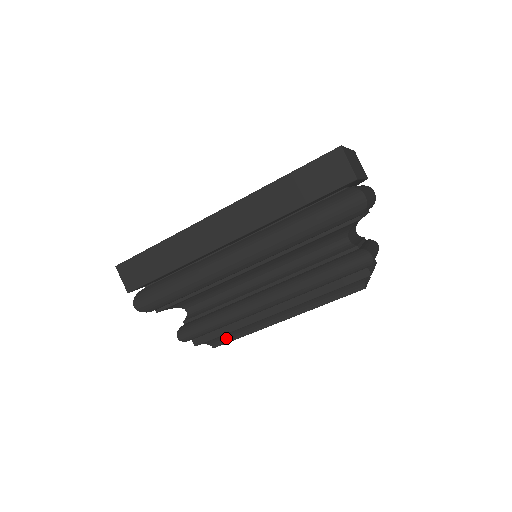
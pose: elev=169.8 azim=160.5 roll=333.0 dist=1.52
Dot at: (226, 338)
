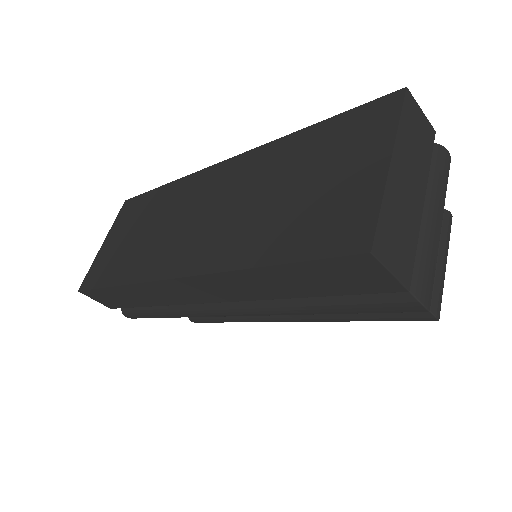
Dot at: occluded
